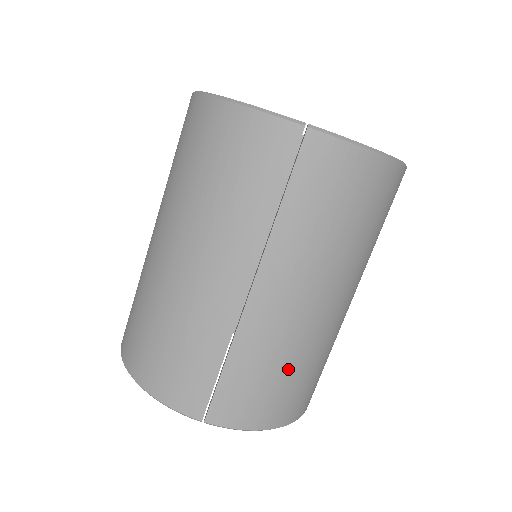
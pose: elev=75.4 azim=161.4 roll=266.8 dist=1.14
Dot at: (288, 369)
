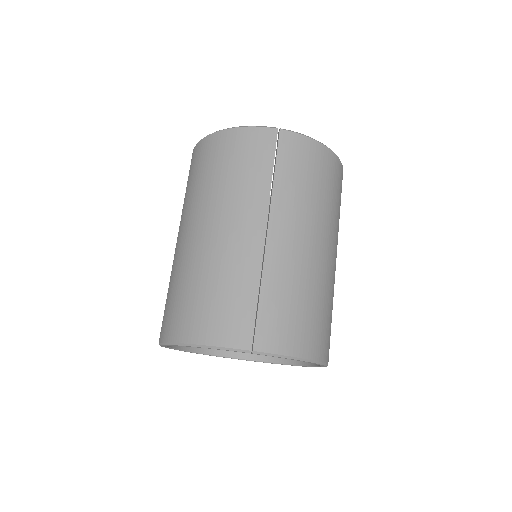
Dot at: (307, 299)
